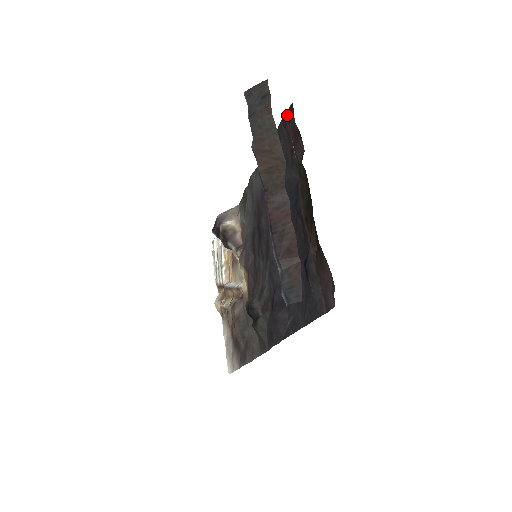
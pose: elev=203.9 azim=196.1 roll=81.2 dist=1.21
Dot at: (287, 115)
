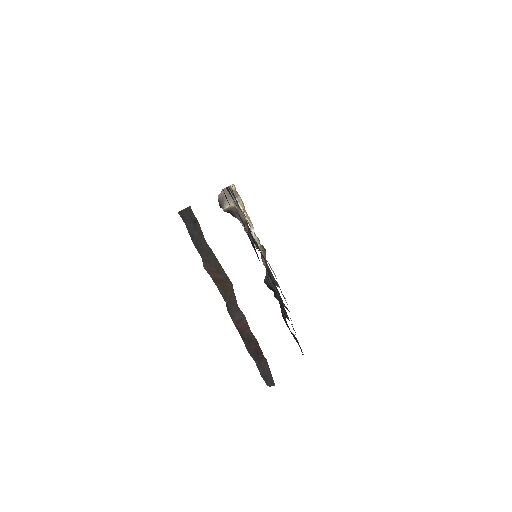
Dot at: occluded
